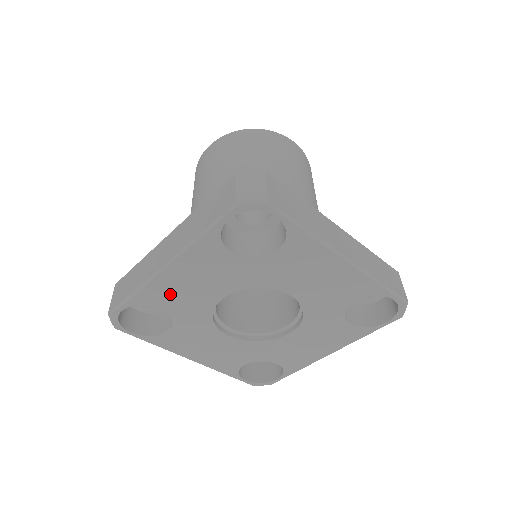
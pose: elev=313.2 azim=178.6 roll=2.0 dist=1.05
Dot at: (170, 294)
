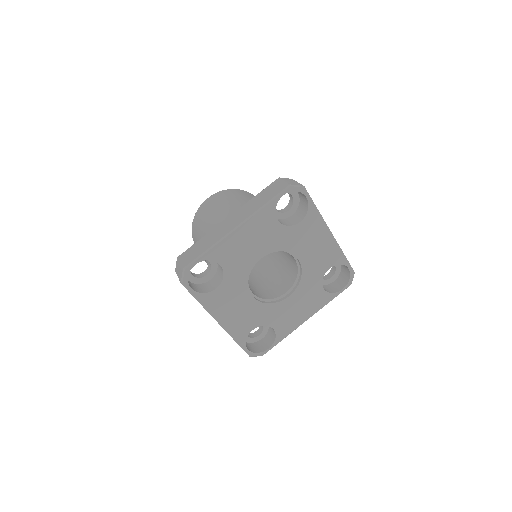
Dot at: (232, 251)
